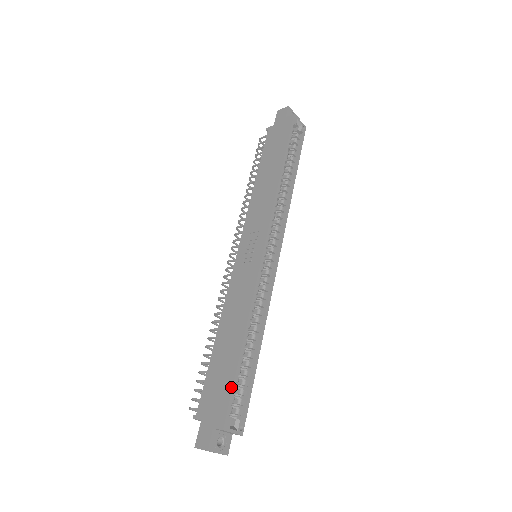
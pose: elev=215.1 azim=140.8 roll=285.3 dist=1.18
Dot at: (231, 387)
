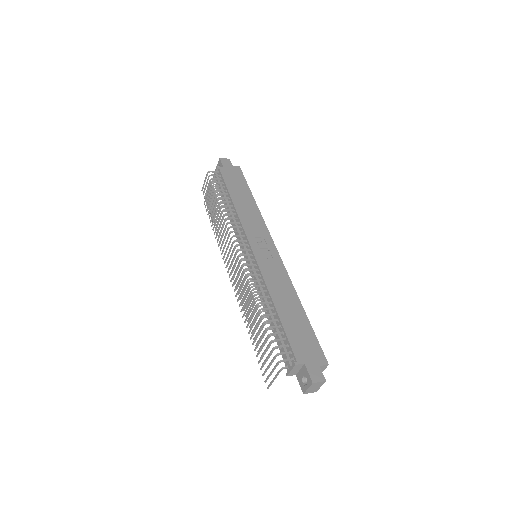
Dot at: (316, 337)
